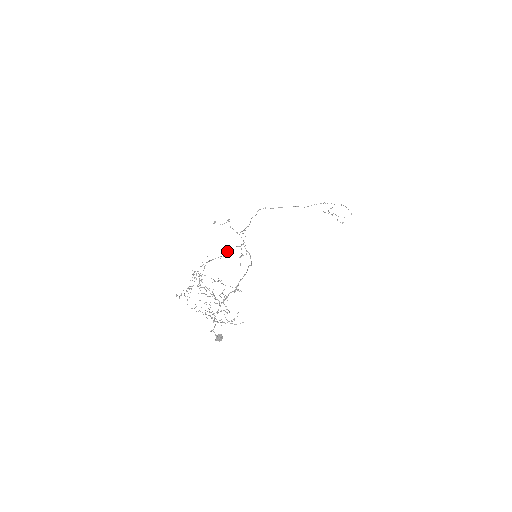
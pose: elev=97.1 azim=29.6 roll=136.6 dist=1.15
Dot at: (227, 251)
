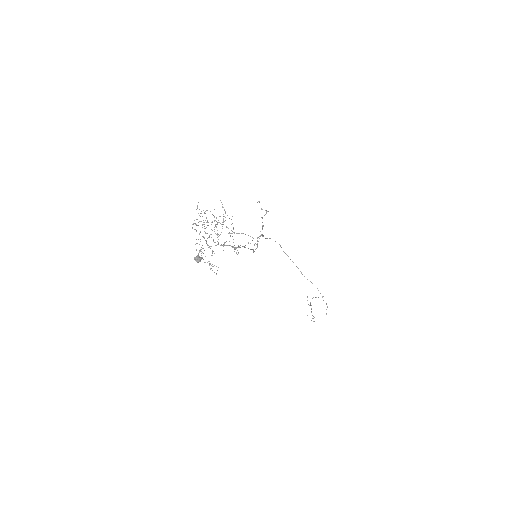
Dot at: occluded
